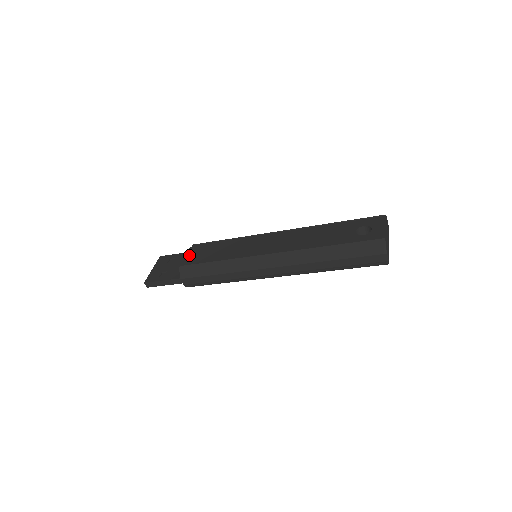
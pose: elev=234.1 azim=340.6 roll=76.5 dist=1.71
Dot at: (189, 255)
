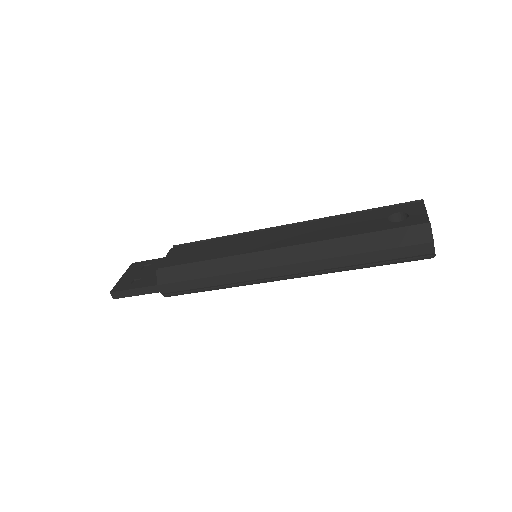
Dot at: (169, 257)
